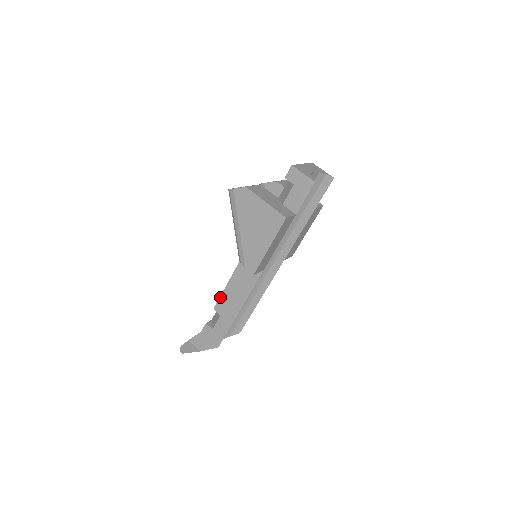
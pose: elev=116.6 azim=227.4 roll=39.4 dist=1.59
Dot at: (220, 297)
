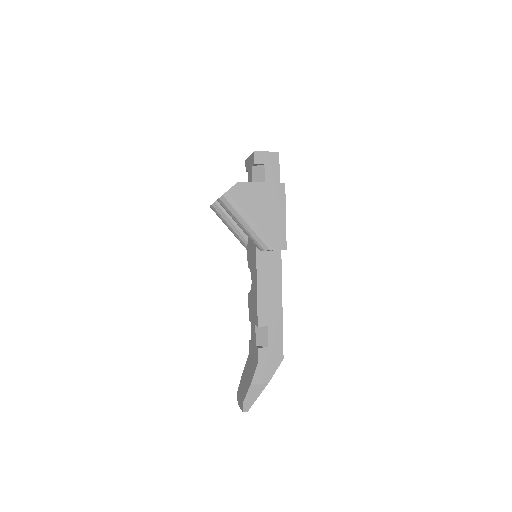
Dot at: (257, 309)
